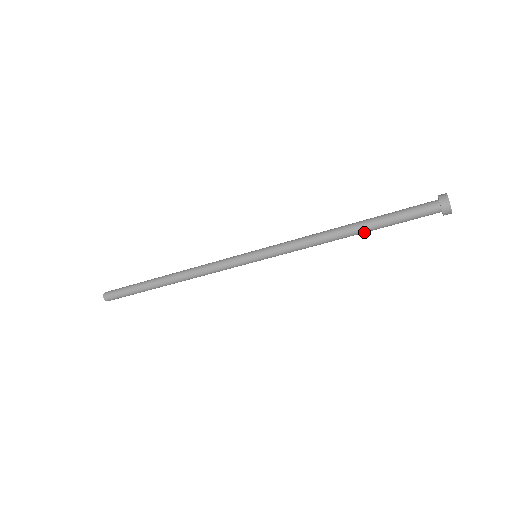
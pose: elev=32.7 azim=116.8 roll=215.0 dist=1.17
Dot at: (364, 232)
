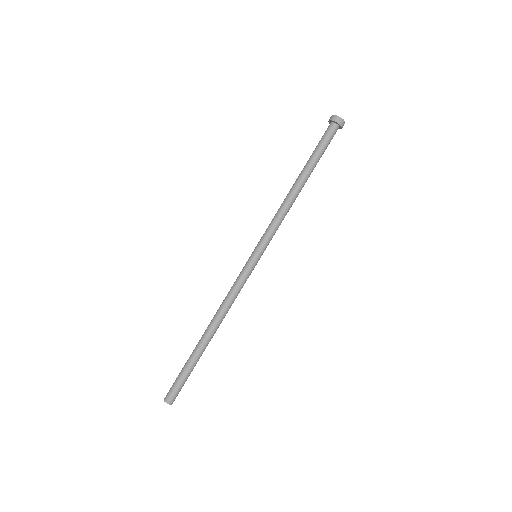
Dot at: (304, 173)
